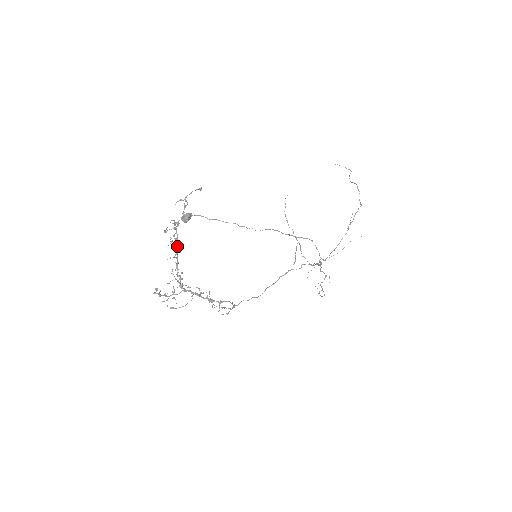
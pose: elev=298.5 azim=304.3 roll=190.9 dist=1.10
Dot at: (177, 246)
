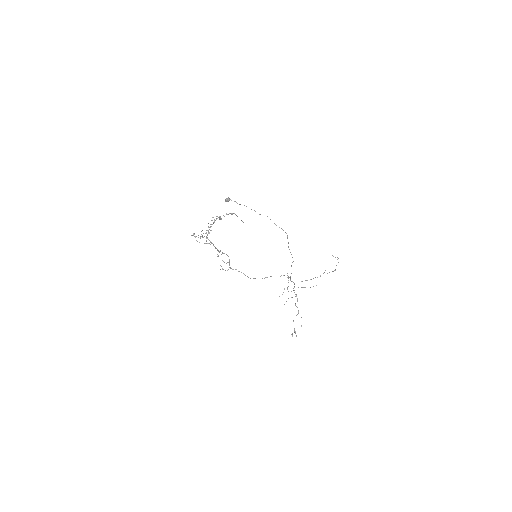
Dot at: occluded
